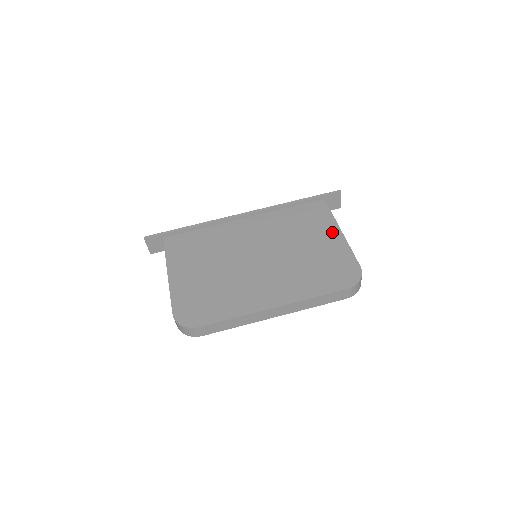
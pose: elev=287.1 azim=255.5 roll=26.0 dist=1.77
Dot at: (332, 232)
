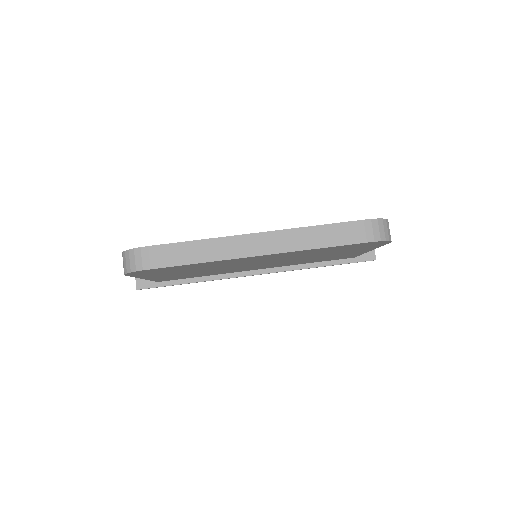
Dot at: occluded
